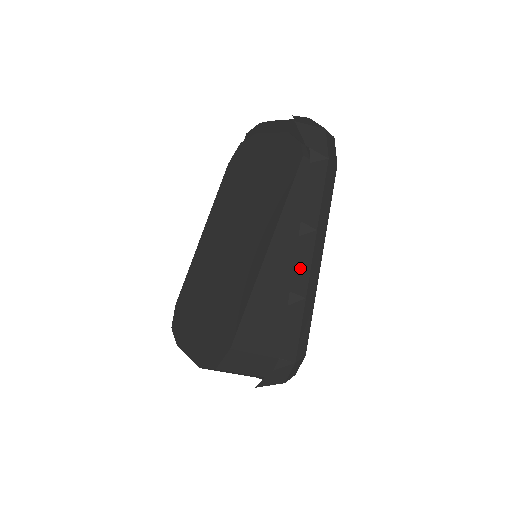
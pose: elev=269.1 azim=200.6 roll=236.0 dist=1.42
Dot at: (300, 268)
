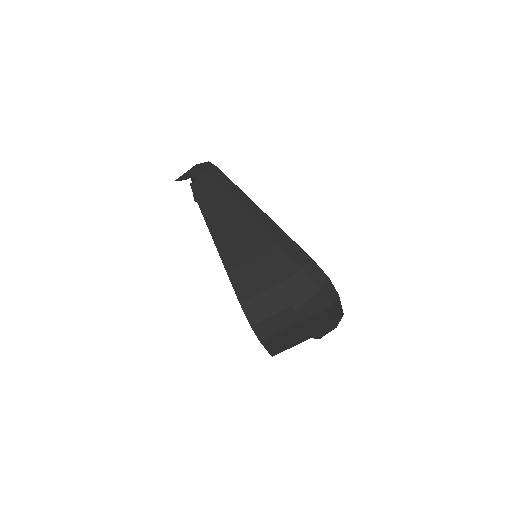
Dot at: (241, 223)
